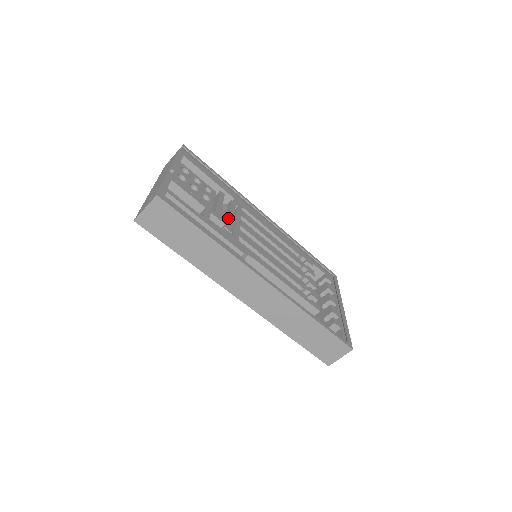
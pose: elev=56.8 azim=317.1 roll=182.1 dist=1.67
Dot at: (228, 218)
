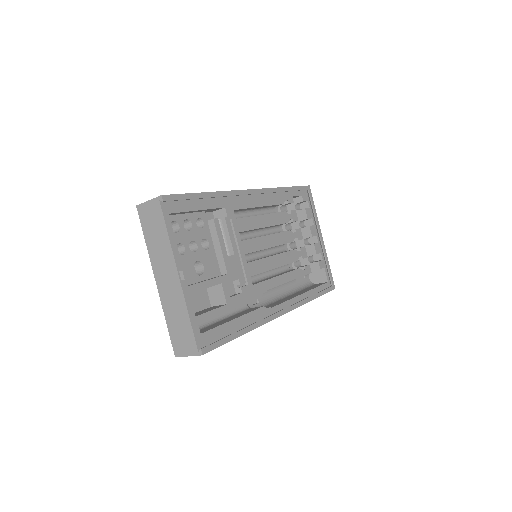
Dot at: (236, 262)
